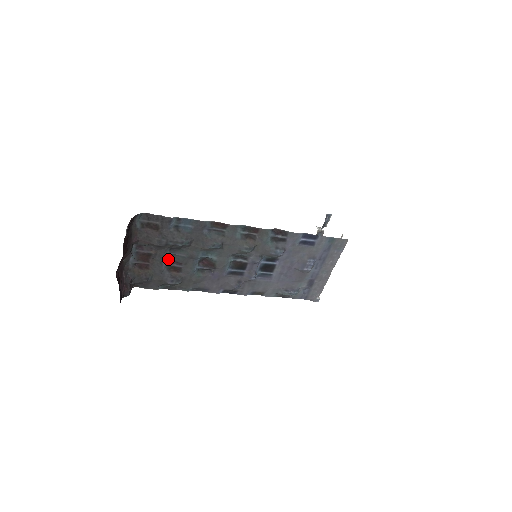
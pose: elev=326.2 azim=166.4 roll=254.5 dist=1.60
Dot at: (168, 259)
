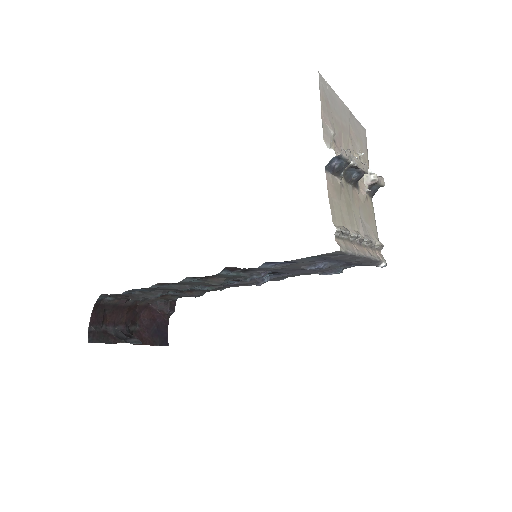
Dot at: occluded
